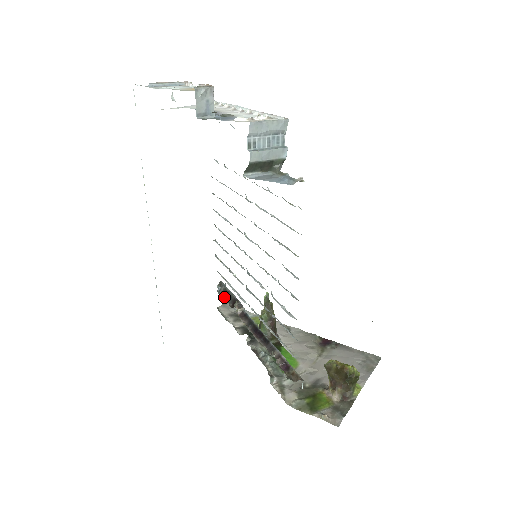
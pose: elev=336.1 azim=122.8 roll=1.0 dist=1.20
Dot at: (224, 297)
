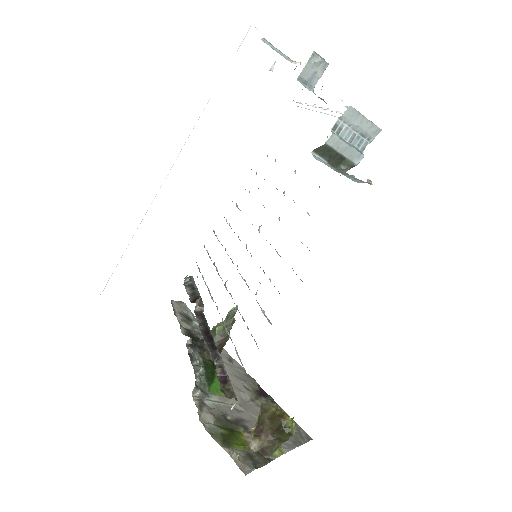
Dot at: (187, 290)
